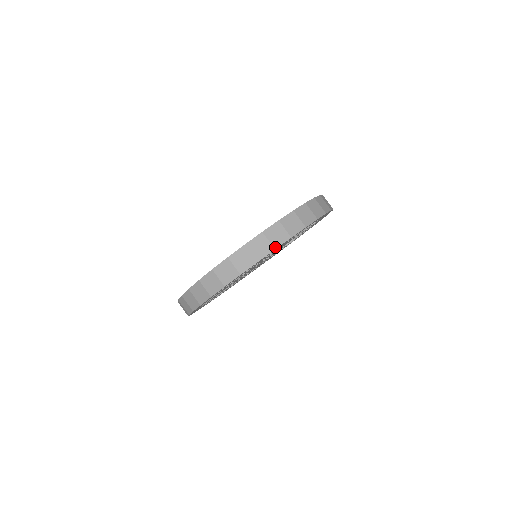
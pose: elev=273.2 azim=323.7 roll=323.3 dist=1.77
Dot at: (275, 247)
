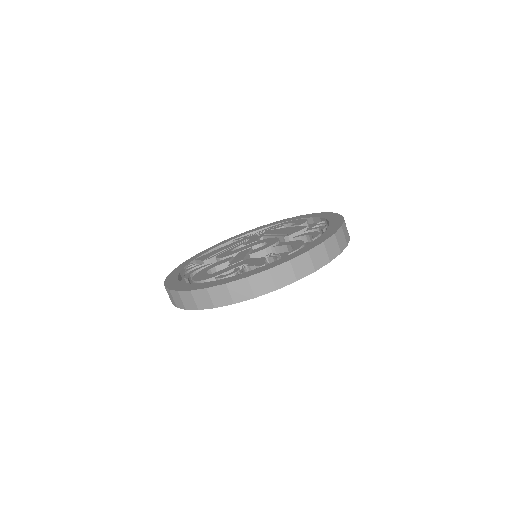
Dot at: (330, 260)
